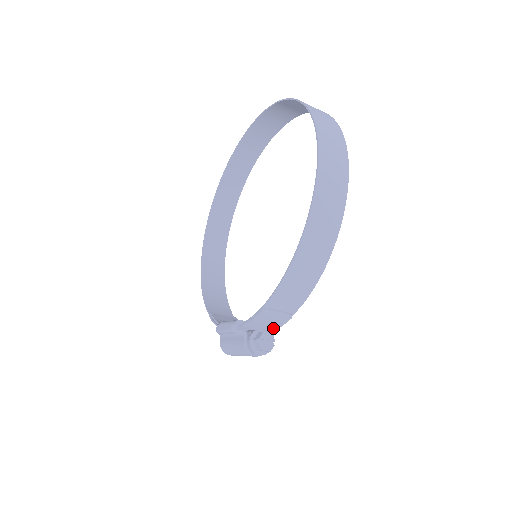
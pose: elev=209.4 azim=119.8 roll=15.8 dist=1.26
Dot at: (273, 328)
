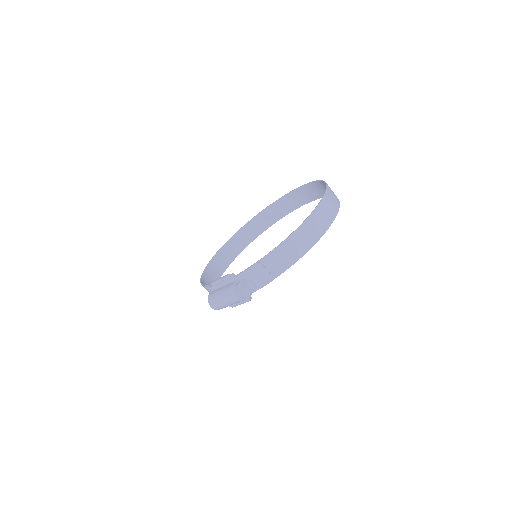
Dot at: occluded
